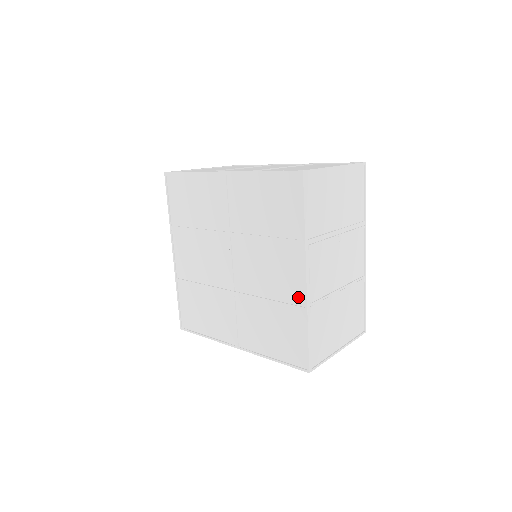
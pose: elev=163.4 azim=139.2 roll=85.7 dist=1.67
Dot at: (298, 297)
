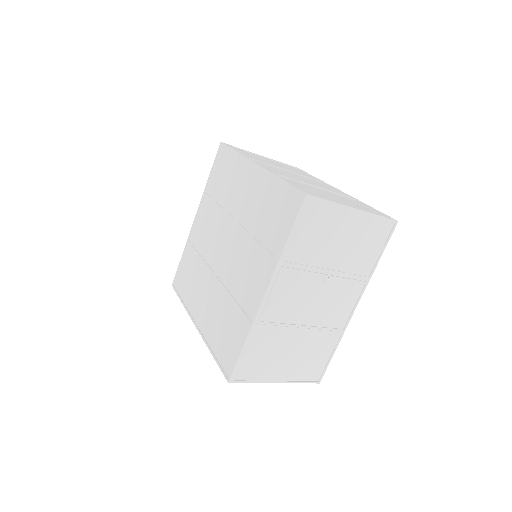
Dot at: (252, 309)
